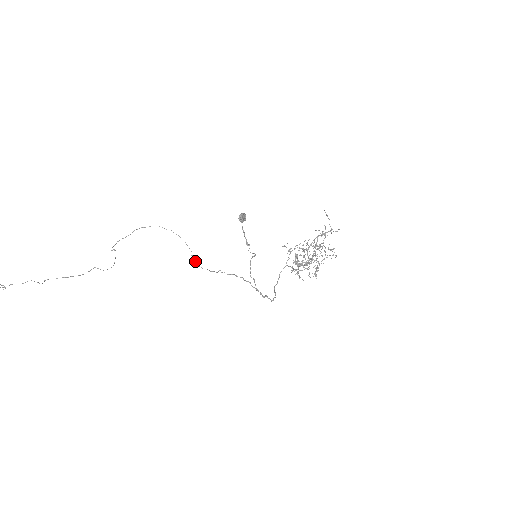
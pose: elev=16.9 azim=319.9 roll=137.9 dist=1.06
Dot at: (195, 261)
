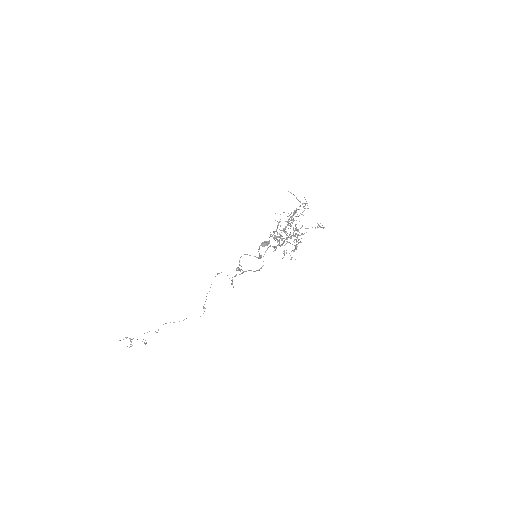
Dot at: (233, 287)
